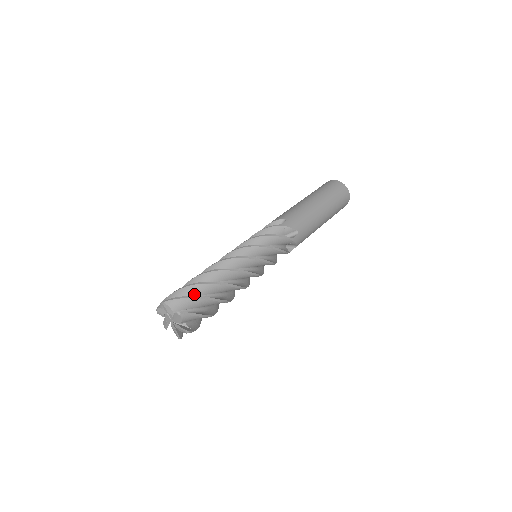
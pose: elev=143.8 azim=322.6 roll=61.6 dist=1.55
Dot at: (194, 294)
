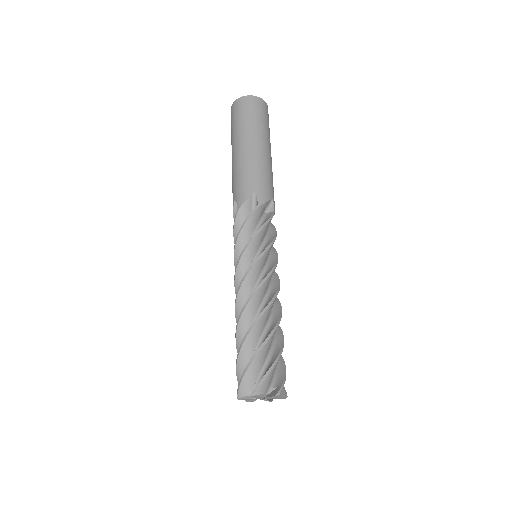
Dot at: (264, 358)
